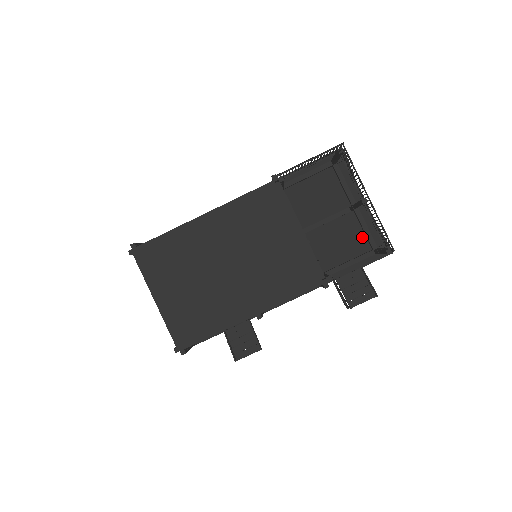
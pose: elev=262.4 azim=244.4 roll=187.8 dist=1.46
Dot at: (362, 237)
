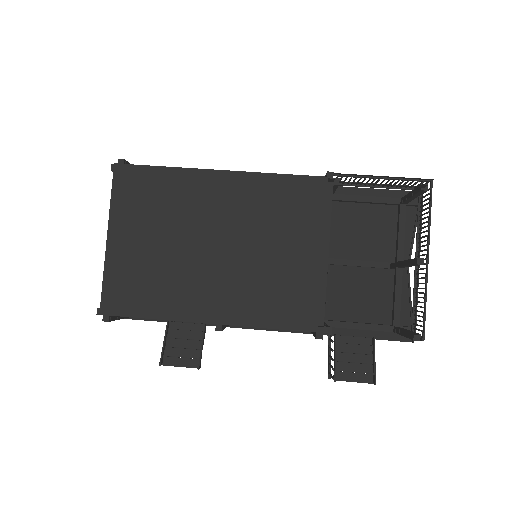
Dot at: (387, 304)
